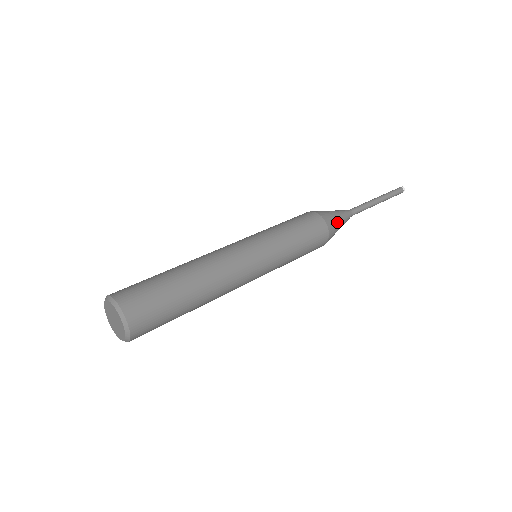
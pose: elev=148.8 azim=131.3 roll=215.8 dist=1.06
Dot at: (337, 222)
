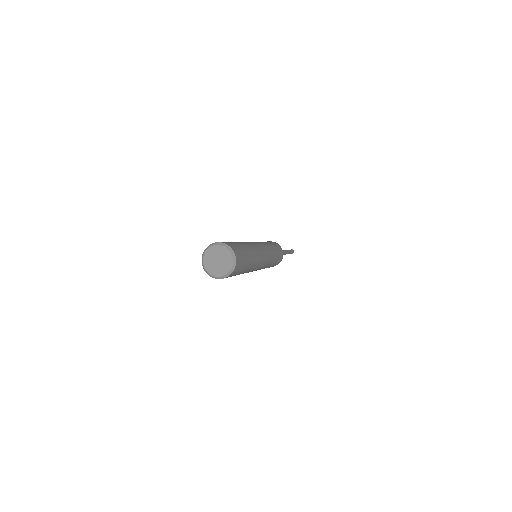
Dot at: occluded
